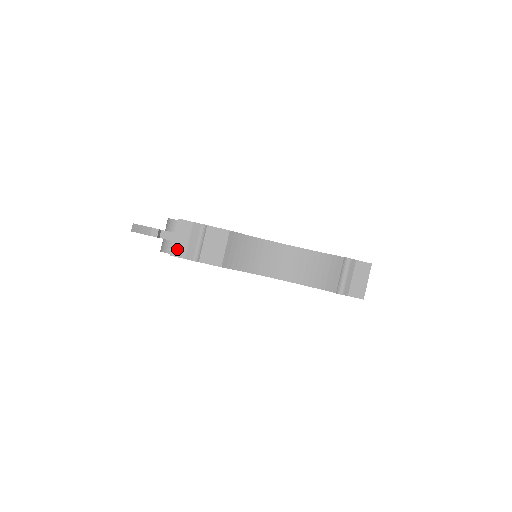
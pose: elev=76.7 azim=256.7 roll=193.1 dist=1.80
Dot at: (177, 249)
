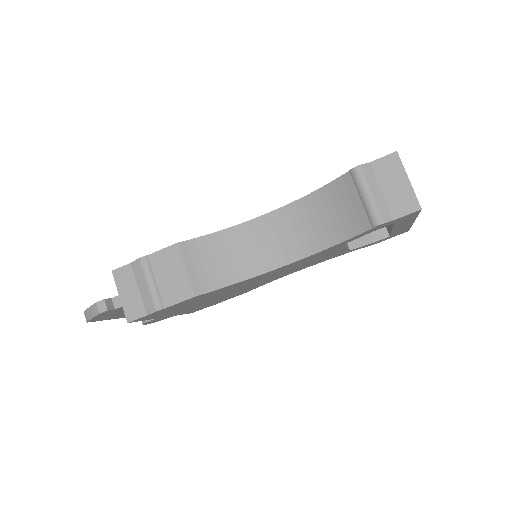
Dot at: (131, 309)
